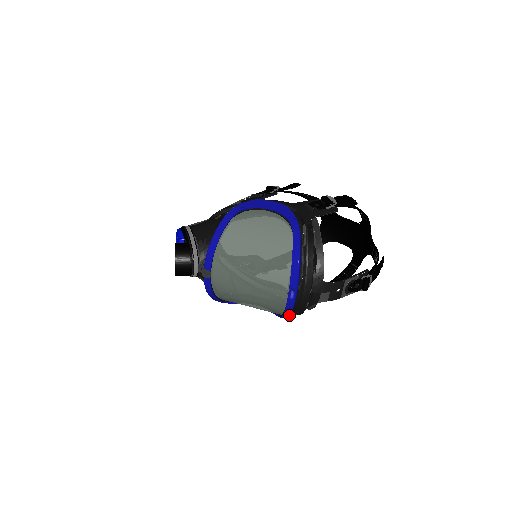
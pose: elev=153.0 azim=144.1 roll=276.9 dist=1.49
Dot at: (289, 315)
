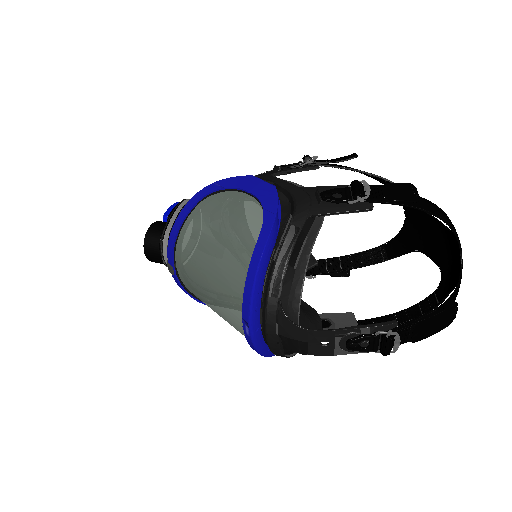
Dot at: (261, 354)
